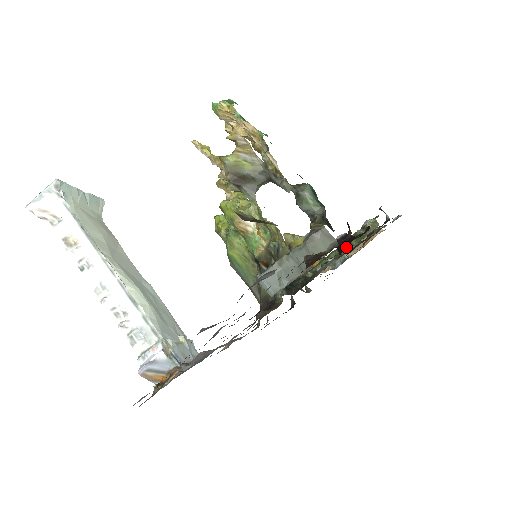
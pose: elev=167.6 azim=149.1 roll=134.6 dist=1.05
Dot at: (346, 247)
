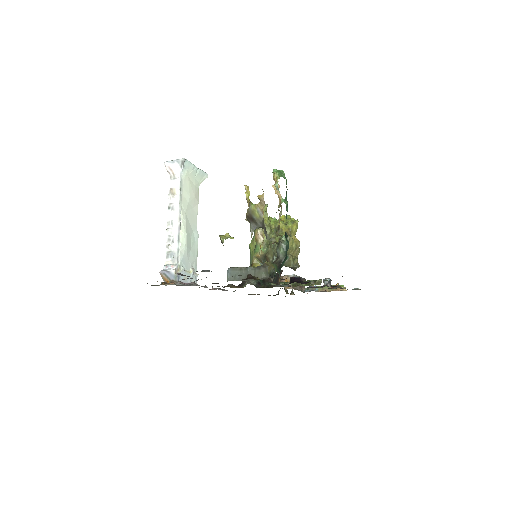
Dot at: (299, 284)
